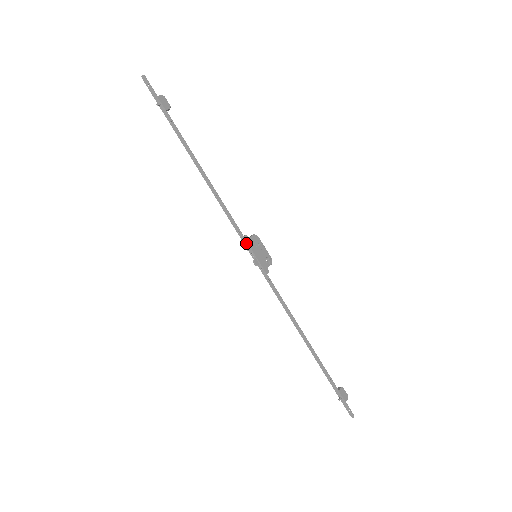
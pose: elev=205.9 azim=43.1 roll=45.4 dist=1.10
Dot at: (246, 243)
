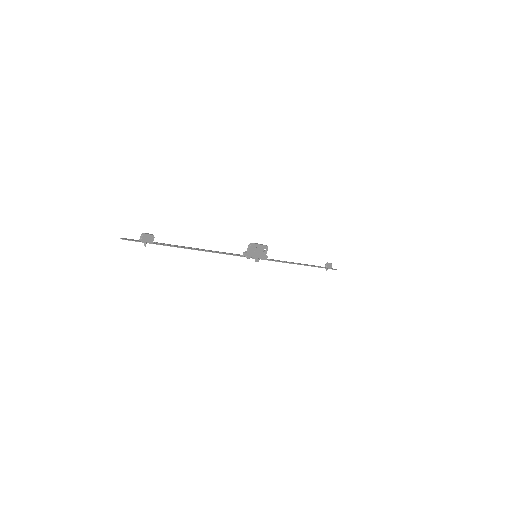
Dot at: (247, 257)
